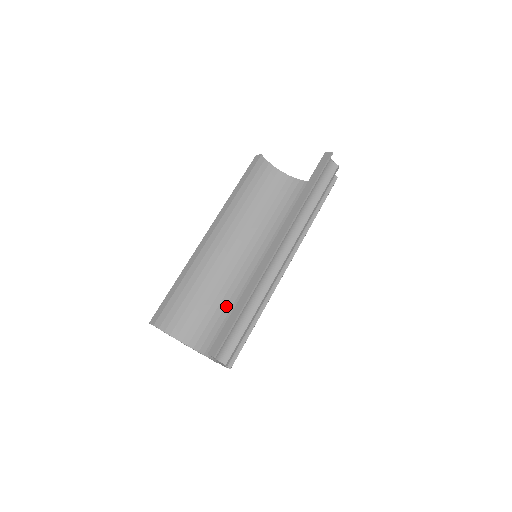
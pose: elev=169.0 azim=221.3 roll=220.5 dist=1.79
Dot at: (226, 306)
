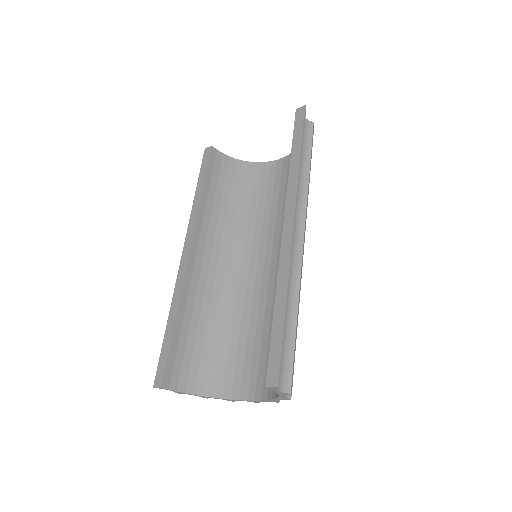
Dot at: (241, 330)
